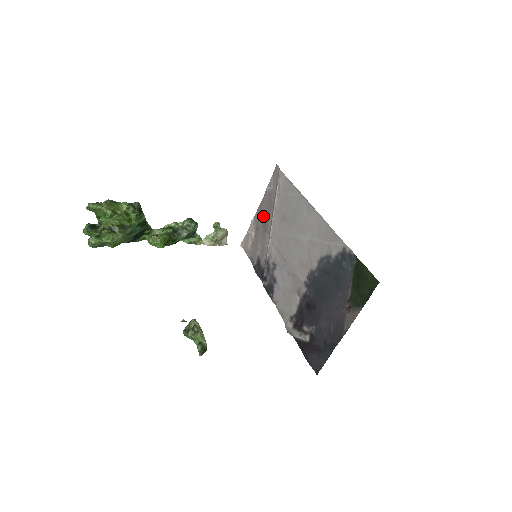
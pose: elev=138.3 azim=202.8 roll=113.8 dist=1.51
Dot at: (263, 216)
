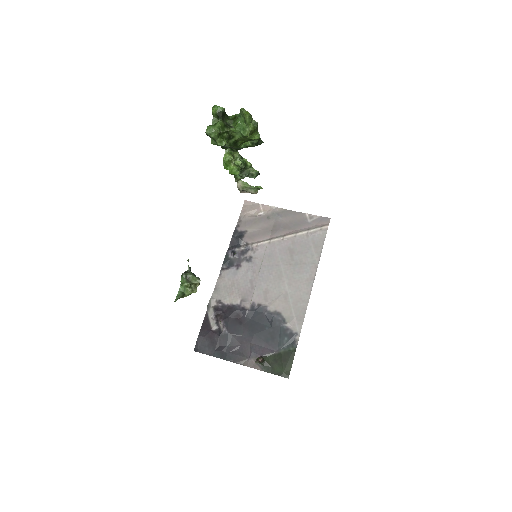
Dot at: (282, 220)
